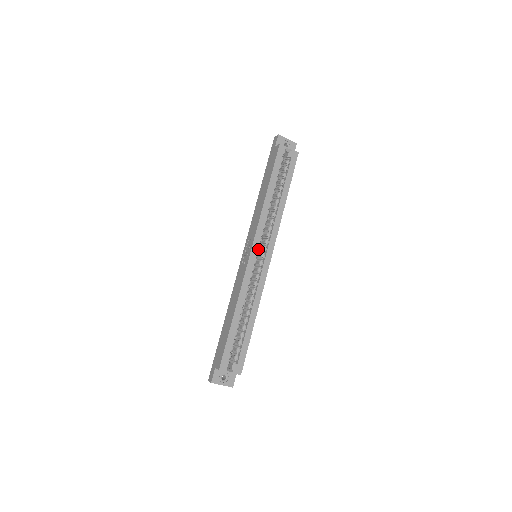
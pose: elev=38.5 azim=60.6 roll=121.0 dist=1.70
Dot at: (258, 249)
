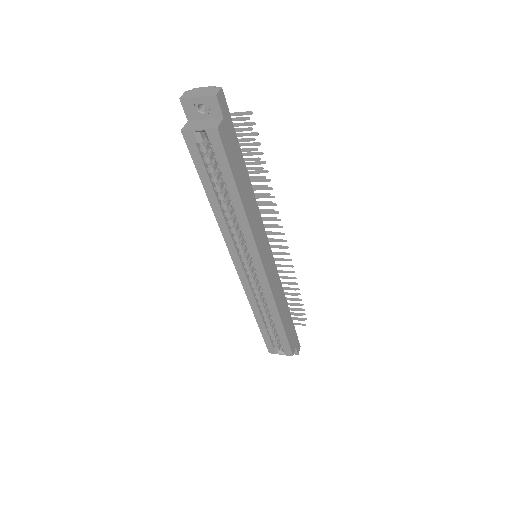
Dot at: (244, 262)
